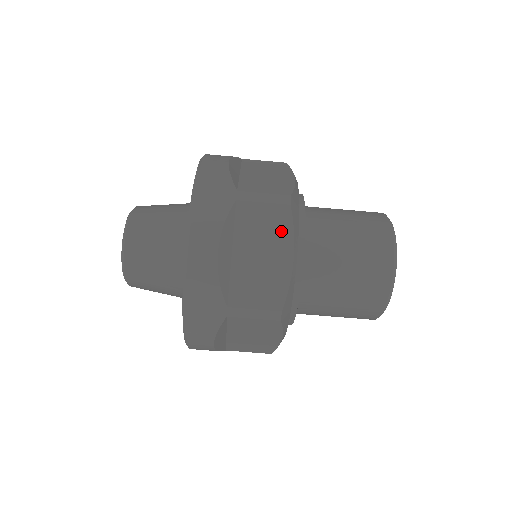
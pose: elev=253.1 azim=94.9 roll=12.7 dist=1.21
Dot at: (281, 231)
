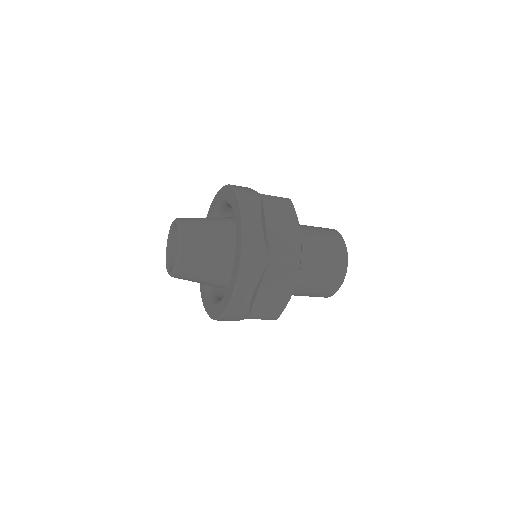
Dot at: occluded
